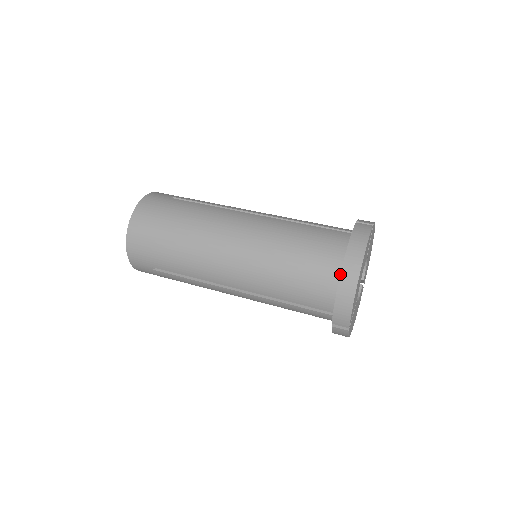
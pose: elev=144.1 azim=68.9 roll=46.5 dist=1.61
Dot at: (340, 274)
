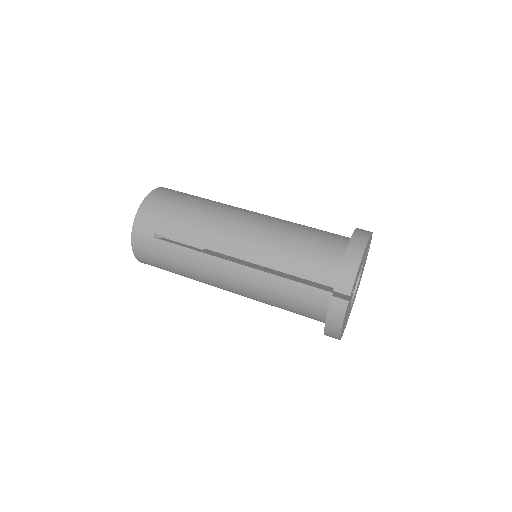
Dot at: (349, 241)
